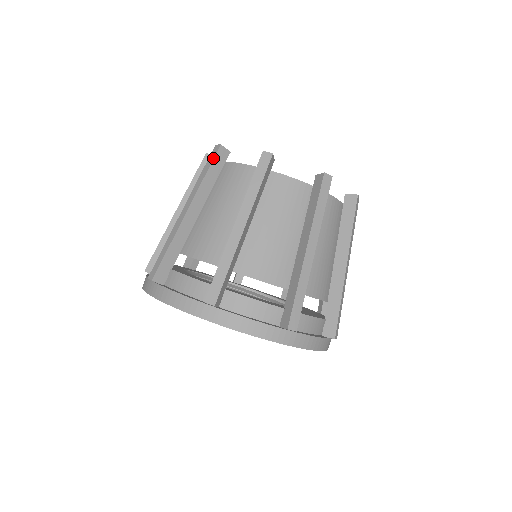
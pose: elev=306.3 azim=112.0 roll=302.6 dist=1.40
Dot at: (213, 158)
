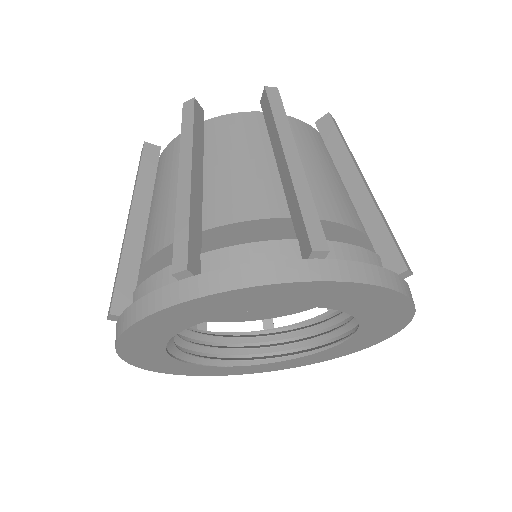
Dot at: (193, 111)
